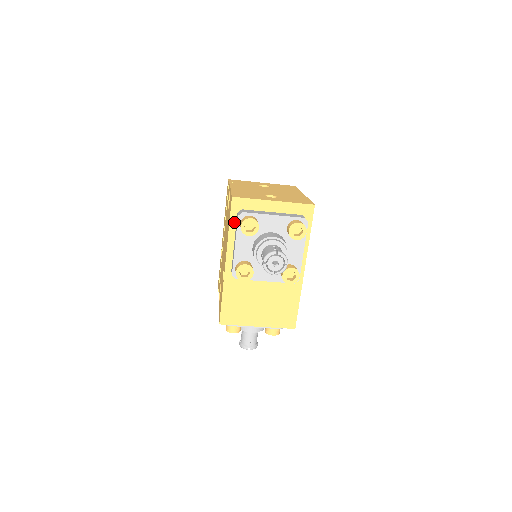
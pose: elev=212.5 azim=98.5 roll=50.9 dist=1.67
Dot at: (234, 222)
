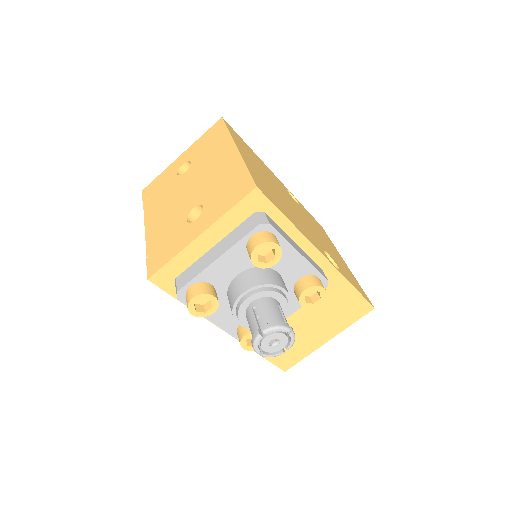
Dot at: occluded
